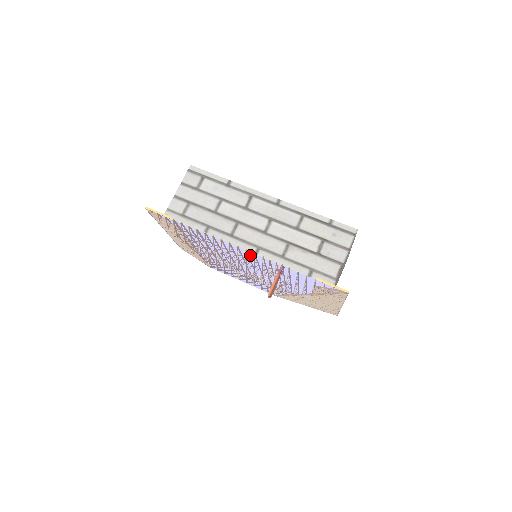
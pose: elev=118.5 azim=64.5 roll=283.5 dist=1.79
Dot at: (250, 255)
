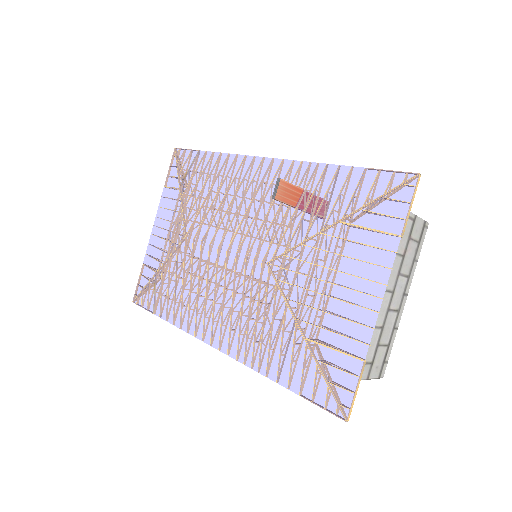
Dot at: (274, 166)
